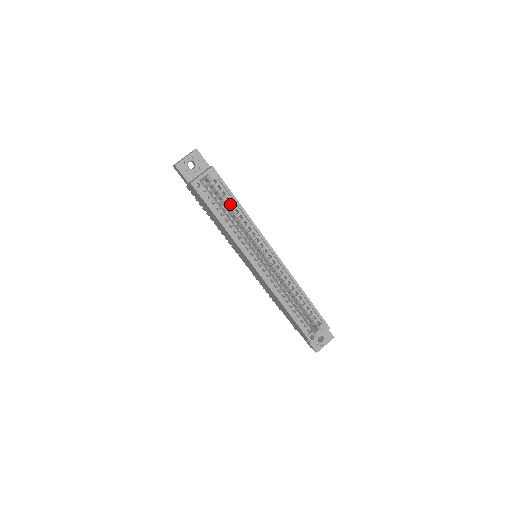
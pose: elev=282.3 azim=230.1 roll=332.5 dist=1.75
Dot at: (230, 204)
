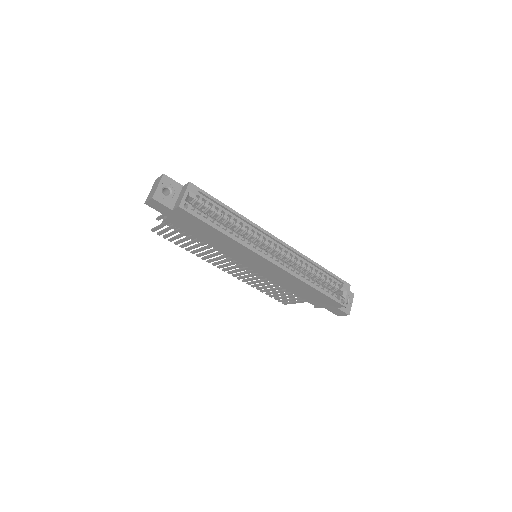
Dot at: occluded
